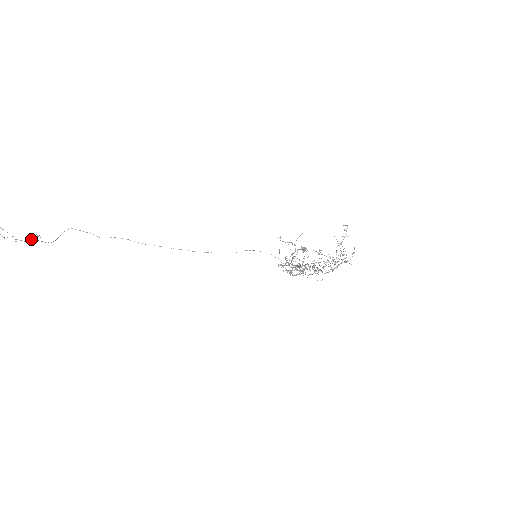
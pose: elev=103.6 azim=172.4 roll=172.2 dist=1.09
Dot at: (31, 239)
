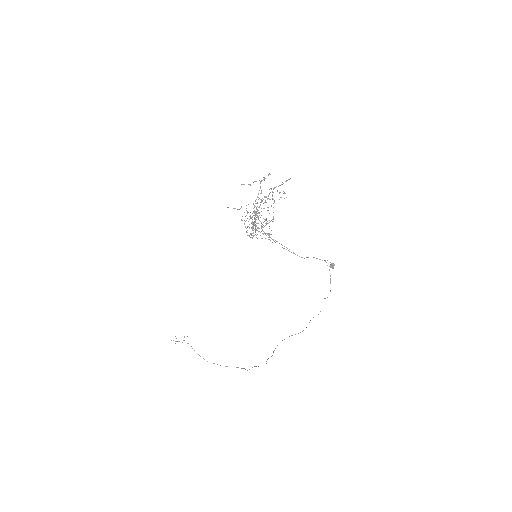
Dot at: occluded
